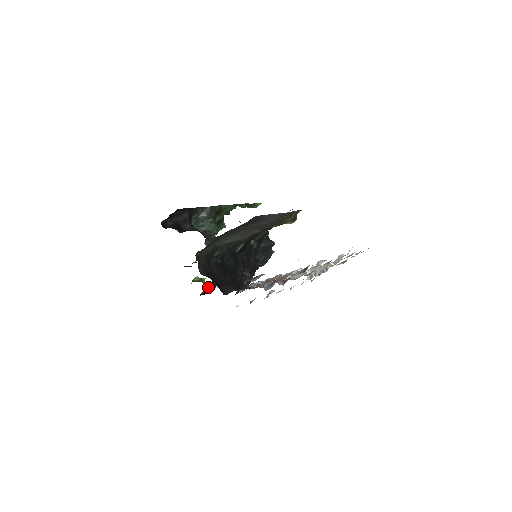
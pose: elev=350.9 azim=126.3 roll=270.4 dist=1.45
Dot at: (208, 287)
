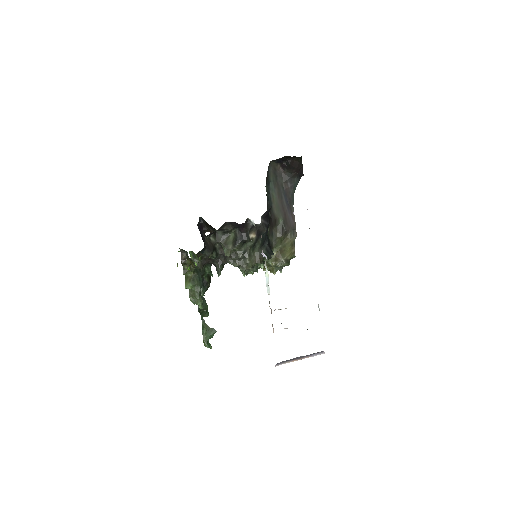
Dot at: (213, 242)
